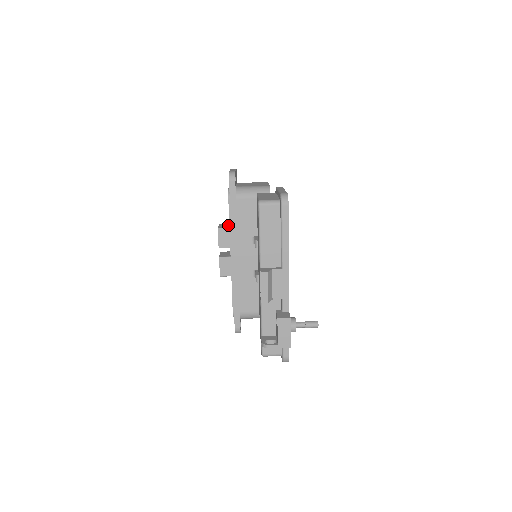
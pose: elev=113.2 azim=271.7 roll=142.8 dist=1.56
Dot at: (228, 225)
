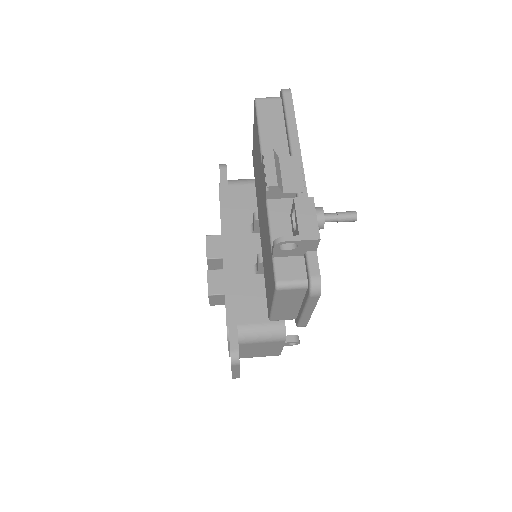
Dot at: occluded
